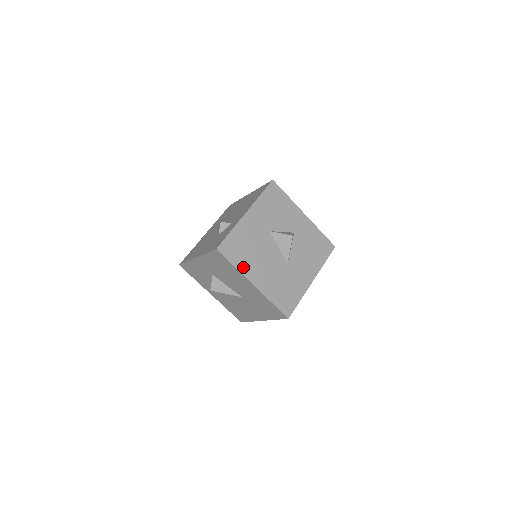
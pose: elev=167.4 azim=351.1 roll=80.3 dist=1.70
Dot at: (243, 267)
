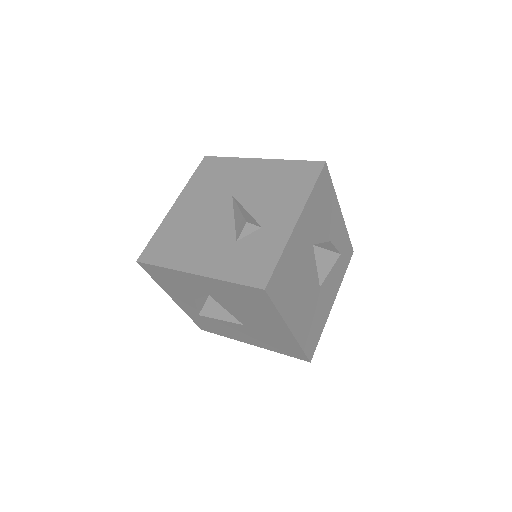
Dot at: (285, 308)
